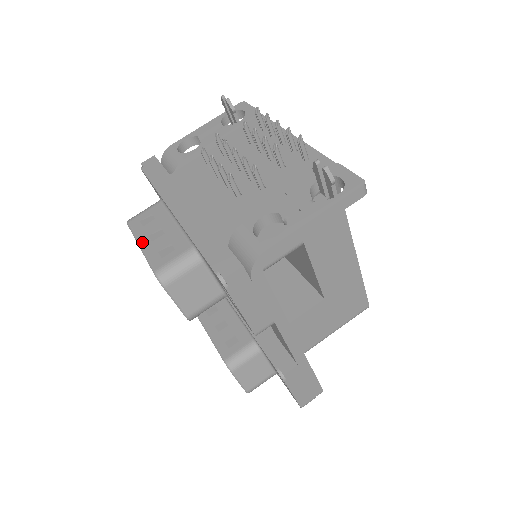
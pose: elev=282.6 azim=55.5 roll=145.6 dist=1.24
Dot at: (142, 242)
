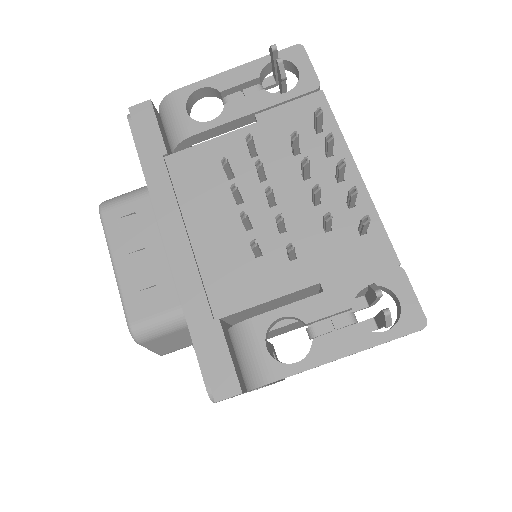
Dot at: (117, 262)
